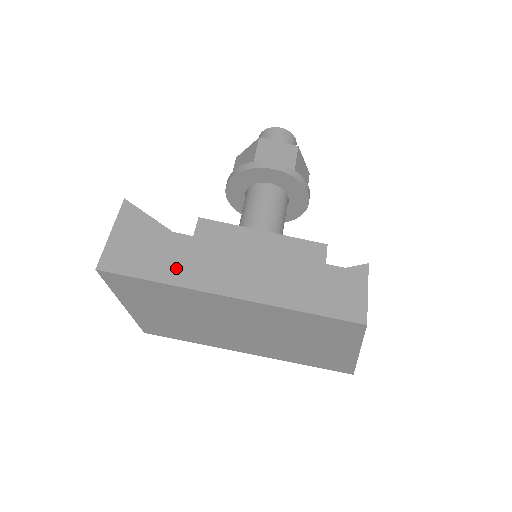
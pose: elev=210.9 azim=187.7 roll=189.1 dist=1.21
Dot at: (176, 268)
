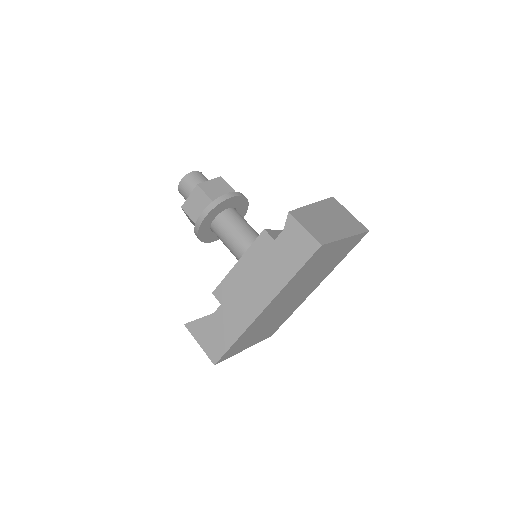
Dot at: (233, 327)
